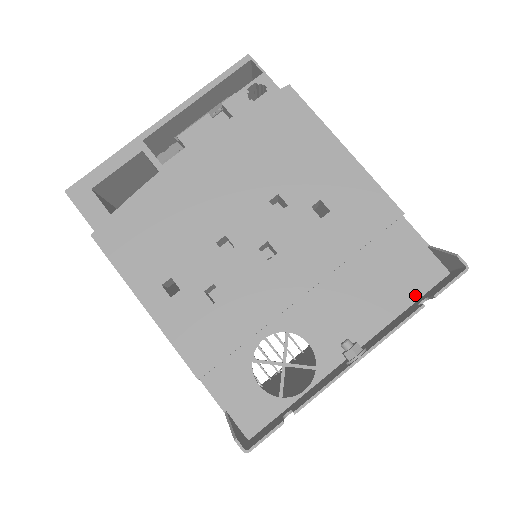
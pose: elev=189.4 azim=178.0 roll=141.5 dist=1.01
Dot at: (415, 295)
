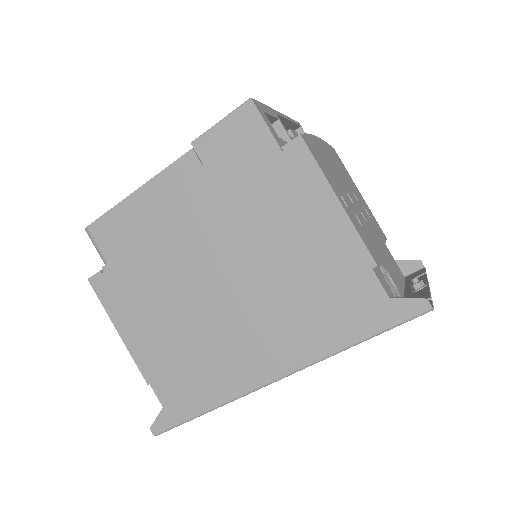
Dot at: (403, 280)
